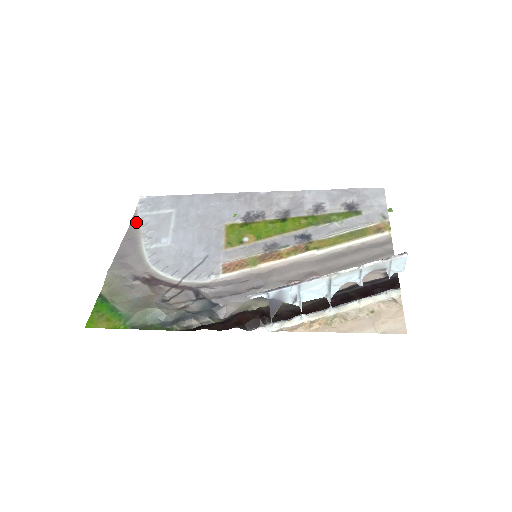
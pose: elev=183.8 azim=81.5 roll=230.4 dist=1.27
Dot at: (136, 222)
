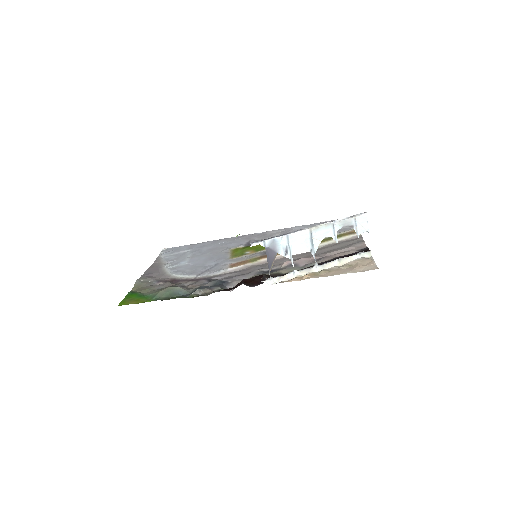
Dot at: (159, 260)
